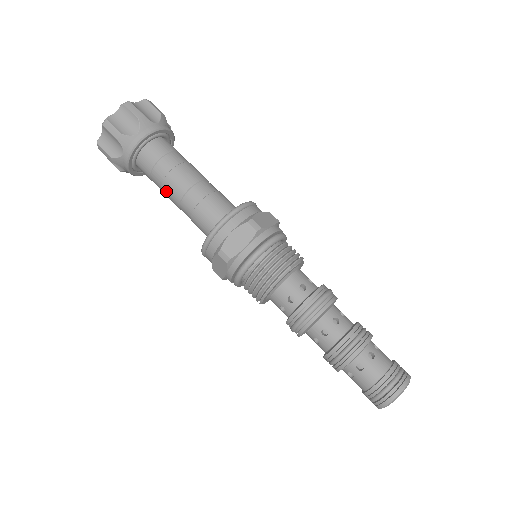
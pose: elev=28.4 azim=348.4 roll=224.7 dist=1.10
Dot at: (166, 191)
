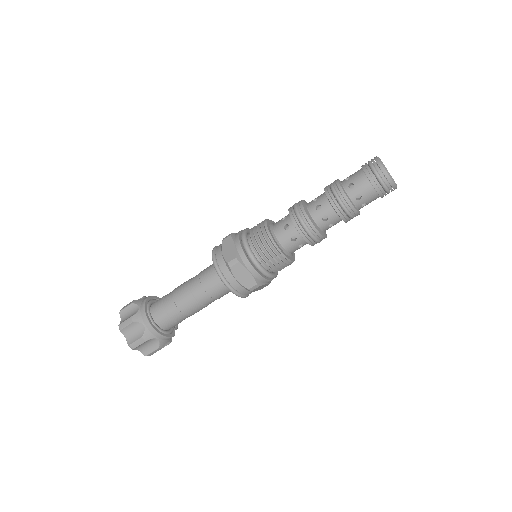
Dot at: (183, 307)
